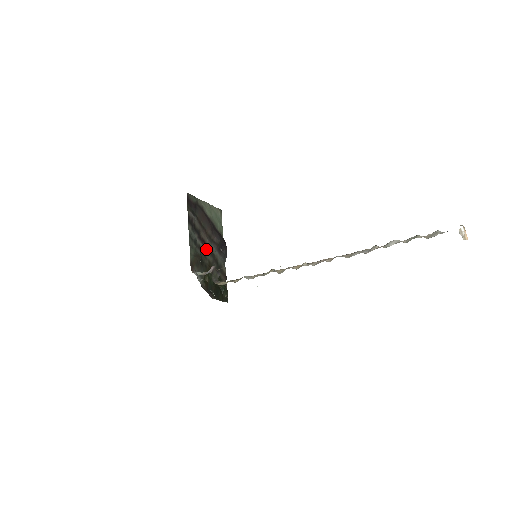
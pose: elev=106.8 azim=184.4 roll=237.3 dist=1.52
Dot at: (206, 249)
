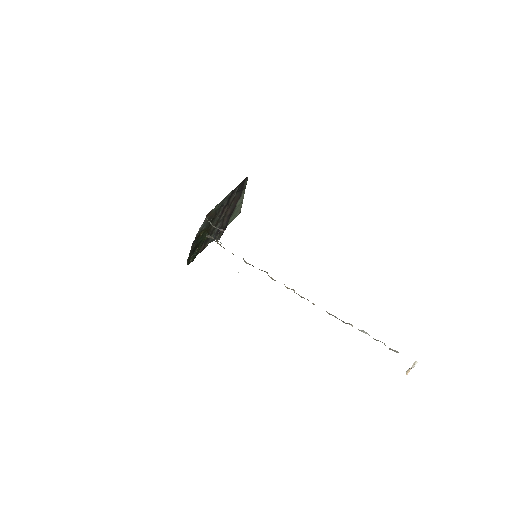
Dot at: (218, 218)
